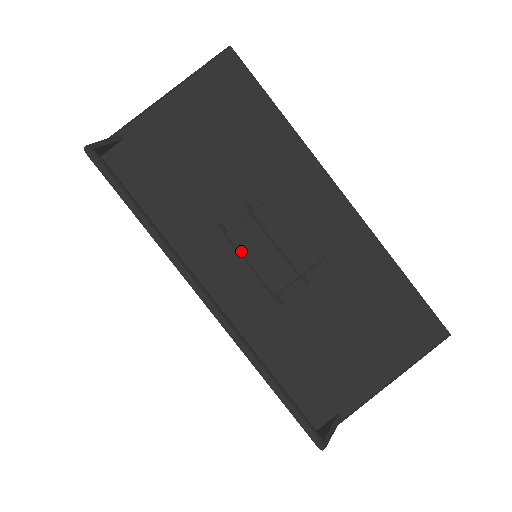
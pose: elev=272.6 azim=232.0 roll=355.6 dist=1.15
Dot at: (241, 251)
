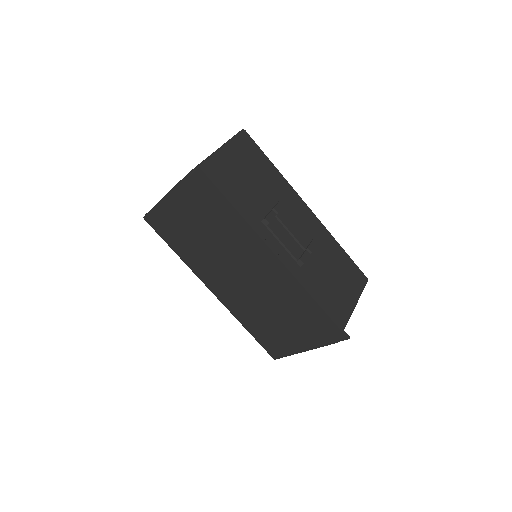
Dot at: (277, 236)
